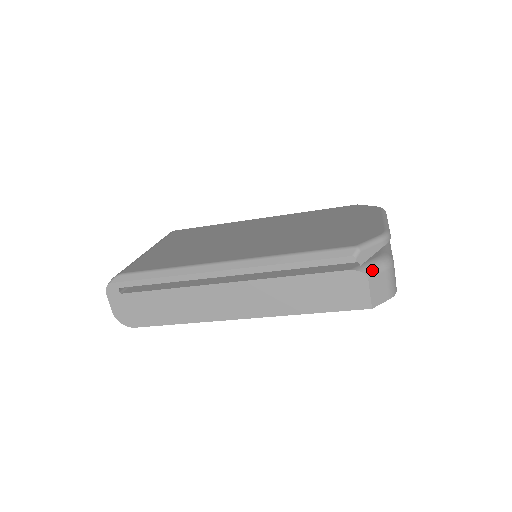
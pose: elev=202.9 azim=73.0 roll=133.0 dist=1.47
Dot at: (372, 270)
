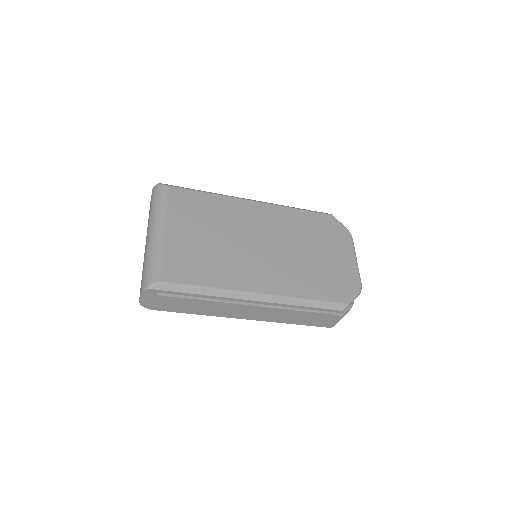
Dot at: (345, 313)
